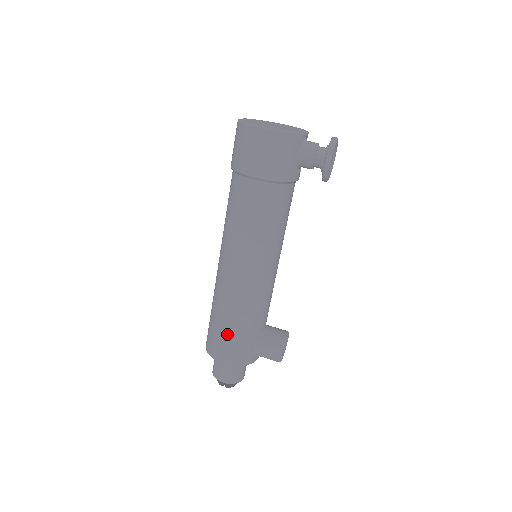
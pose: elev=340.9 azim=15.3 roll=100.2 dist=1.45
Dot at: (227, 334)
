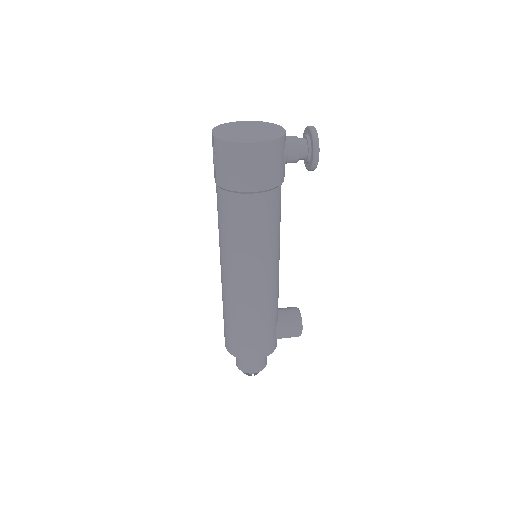
Dot at: (253, 335)
